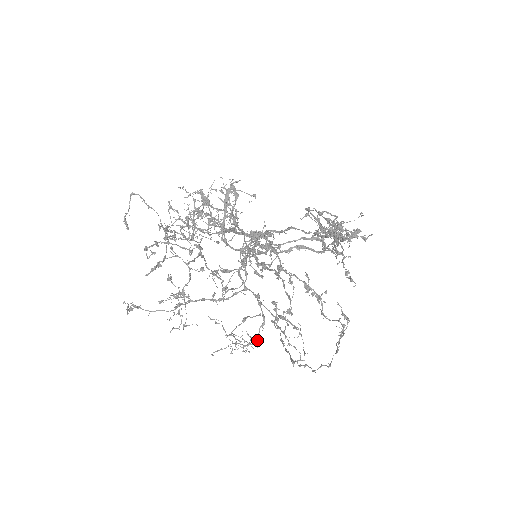
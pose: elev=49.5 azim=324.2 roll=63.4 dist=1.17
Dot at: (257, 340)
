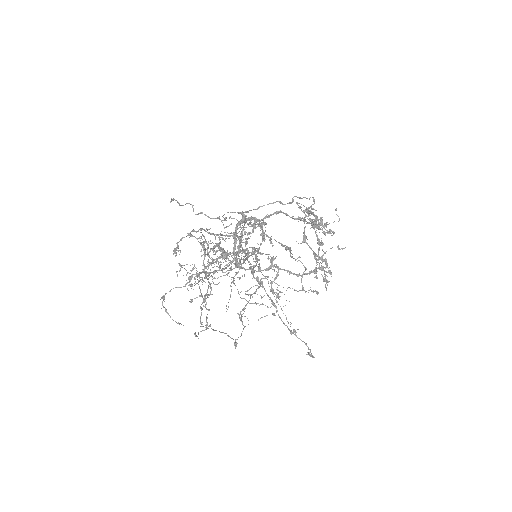
Dot at: occluded
